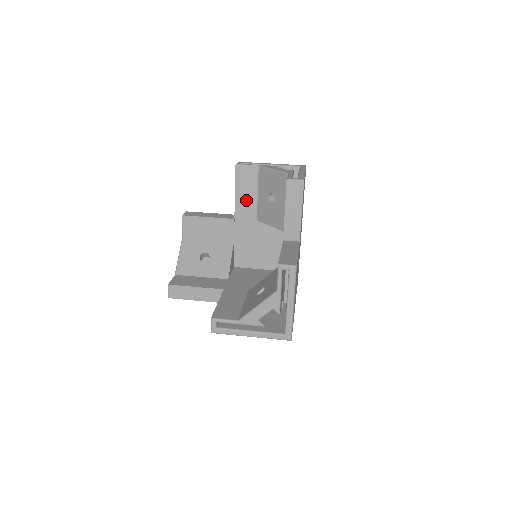
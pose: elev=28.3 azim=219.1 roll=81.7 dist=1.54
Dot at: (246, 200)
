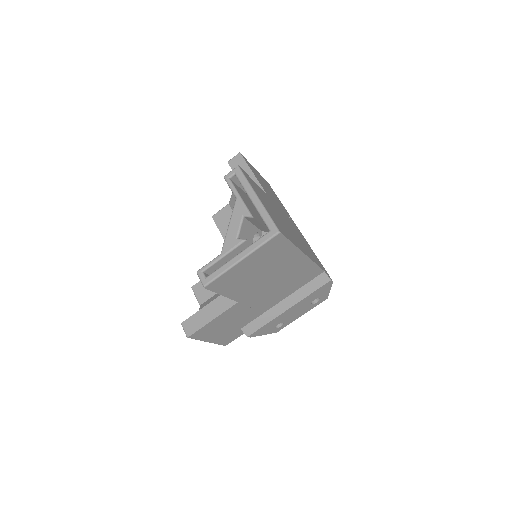
Dot at: occluded
